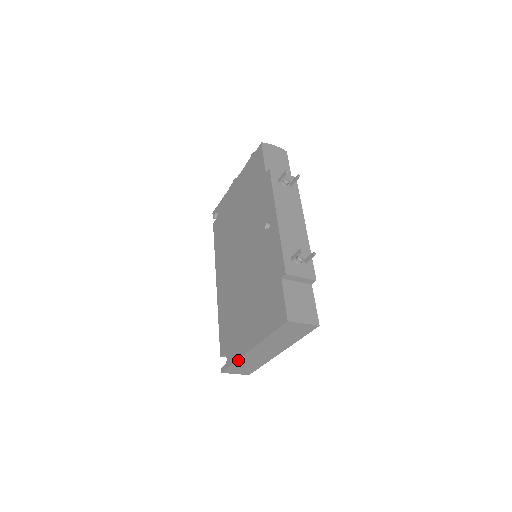
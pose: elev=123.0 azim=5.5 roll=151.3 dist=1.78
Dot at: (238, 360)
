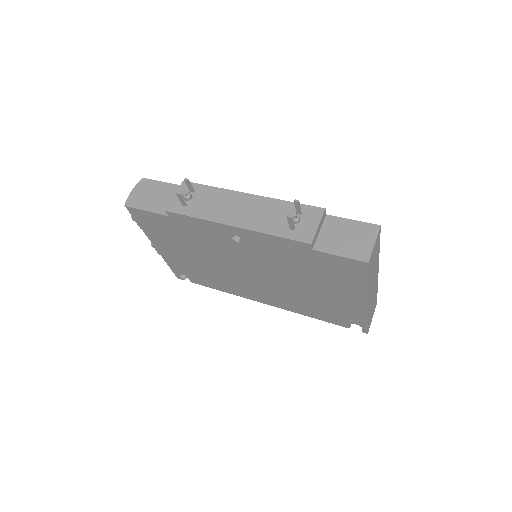
Dot at: (368, 317)
